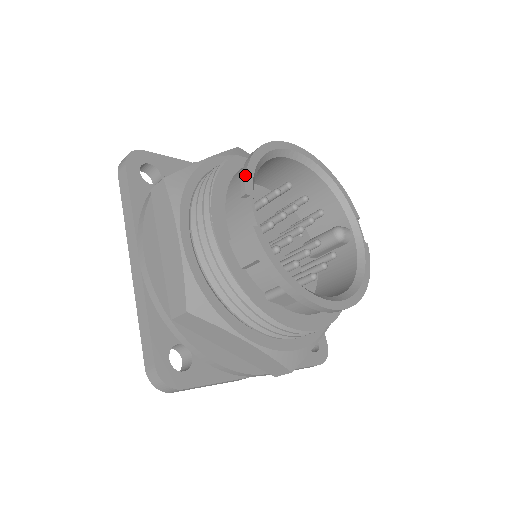
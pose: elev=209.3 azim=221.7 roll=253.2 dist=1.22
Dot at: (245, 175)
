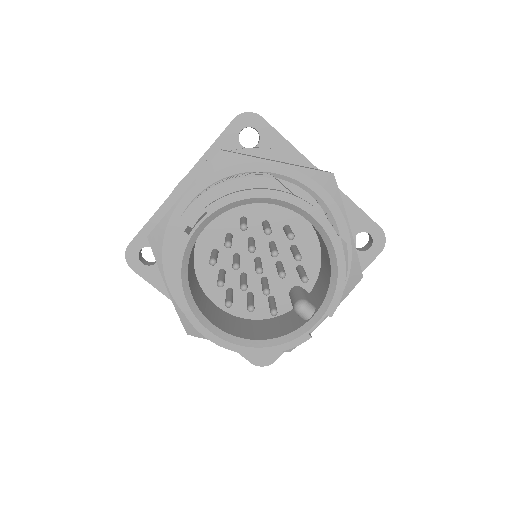
Dot at: (221, 198)
